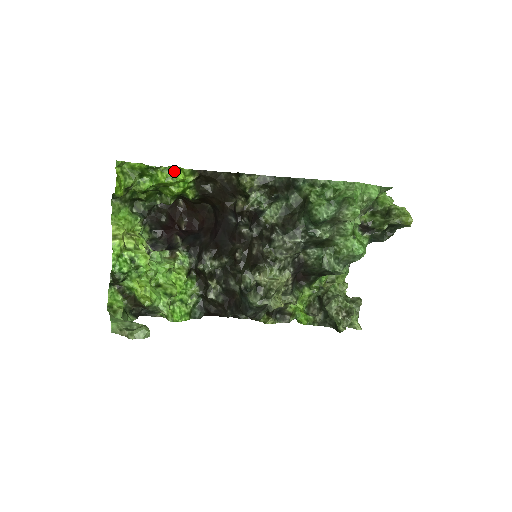
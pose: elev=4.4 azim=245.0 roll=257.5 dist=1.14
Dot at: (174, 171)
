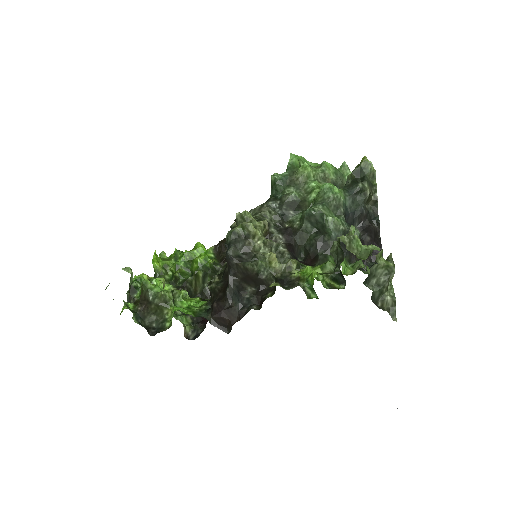
Dot at: (196, 245)
